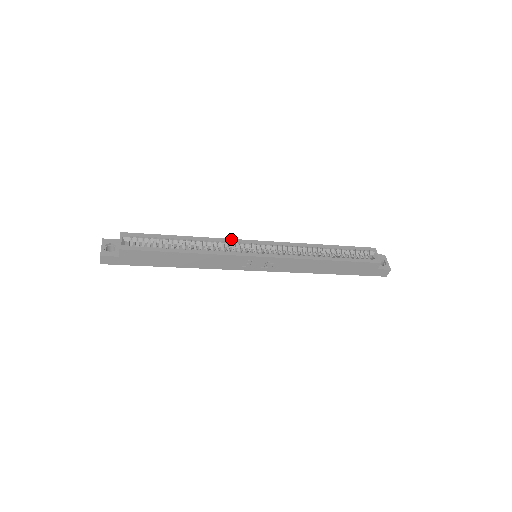
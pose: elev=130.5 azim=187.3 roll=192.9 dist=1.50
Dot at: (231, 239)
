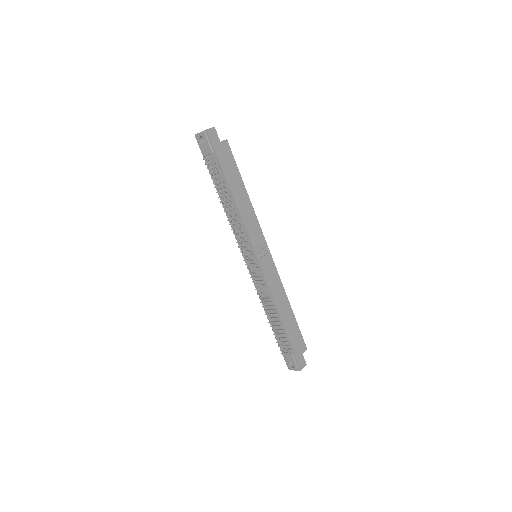
Dot at: occluded
